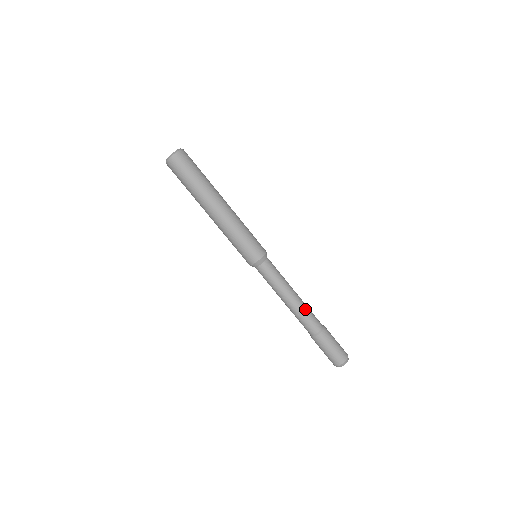
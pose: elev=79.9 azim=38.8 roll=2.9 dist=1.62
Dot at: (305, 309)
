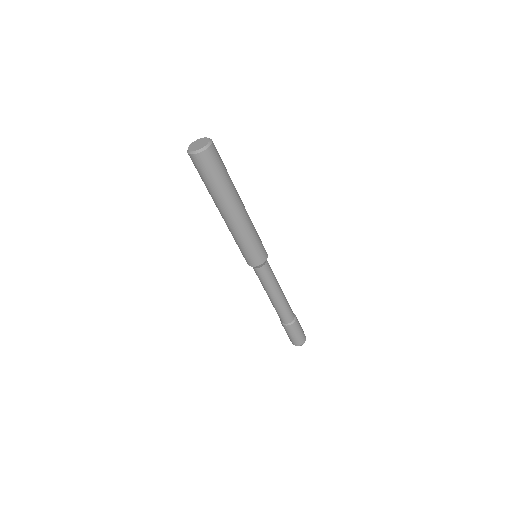
Dot at: (279, 308)
